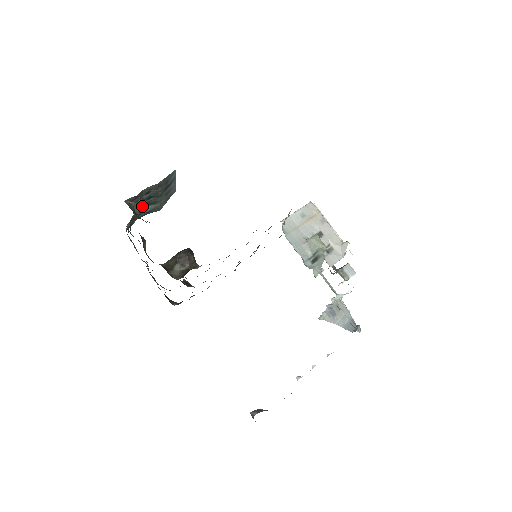
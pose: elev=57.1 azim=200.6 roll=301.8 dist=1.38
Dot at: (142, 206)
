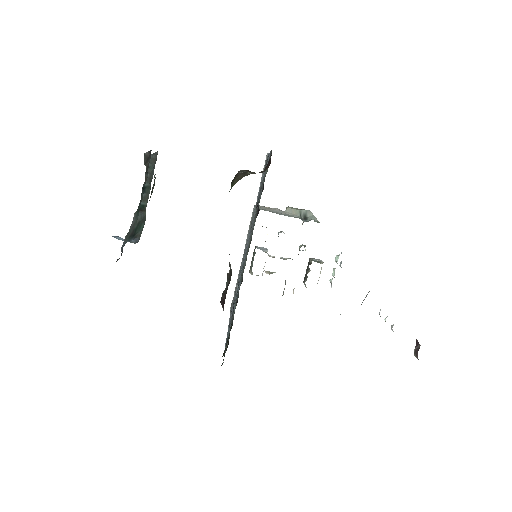
Dot at: occluded
